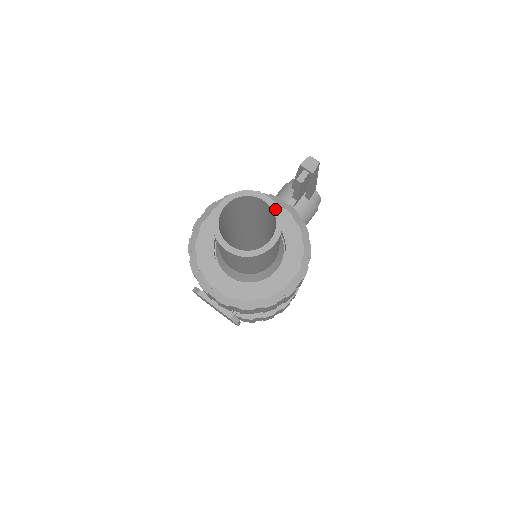
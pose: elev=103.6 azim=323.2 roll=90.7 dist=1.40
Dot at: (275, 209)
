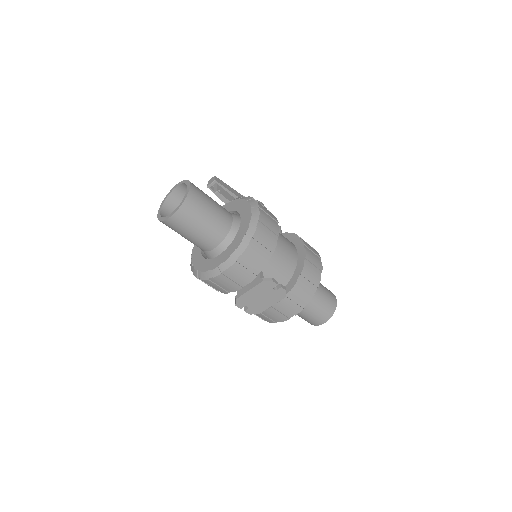
Dot at: (181, 183)
